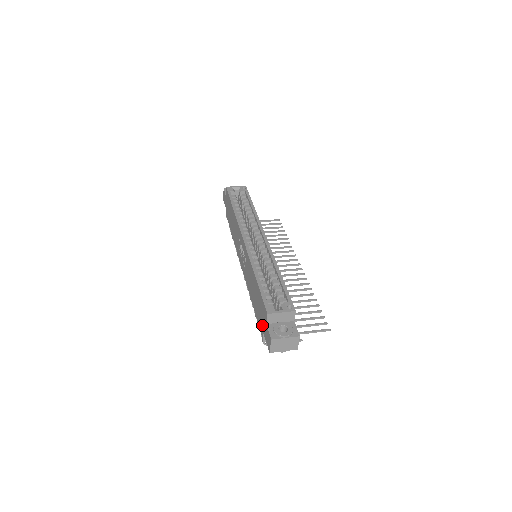
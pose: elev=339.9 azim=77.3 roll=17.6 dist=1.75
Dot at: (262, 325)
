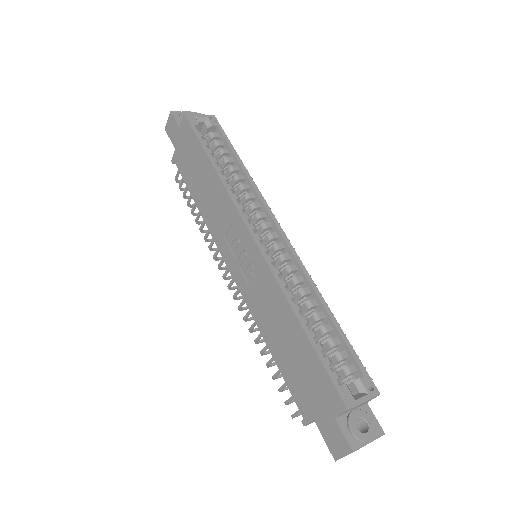
Dot at: (312, 407)
